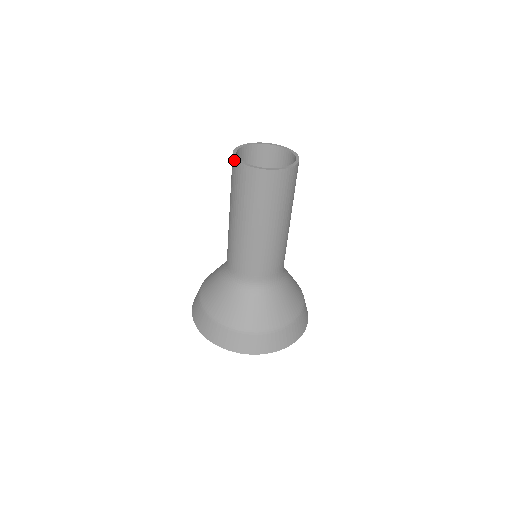
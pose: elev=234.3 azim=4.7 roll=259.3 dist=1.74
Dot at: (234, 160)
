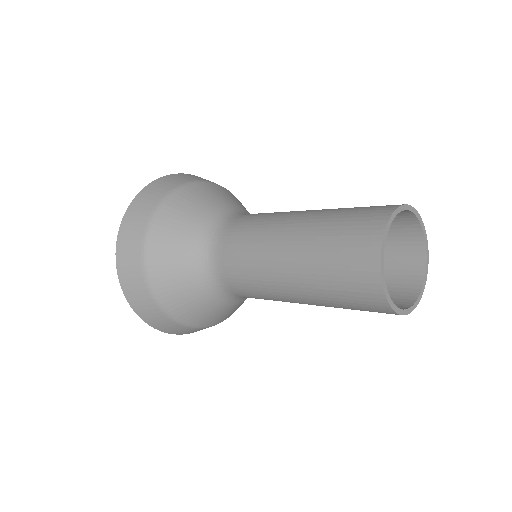
Dot at: (378, 242)
